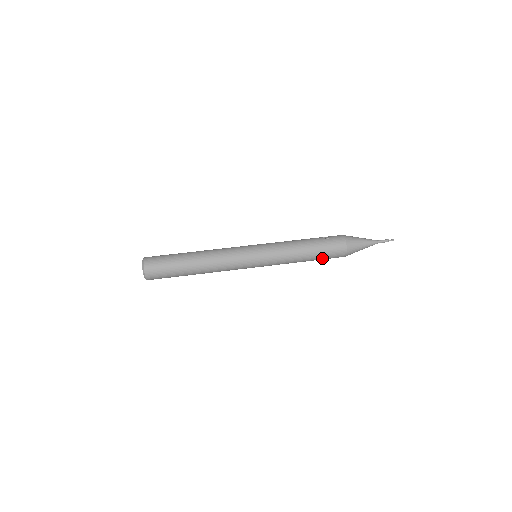
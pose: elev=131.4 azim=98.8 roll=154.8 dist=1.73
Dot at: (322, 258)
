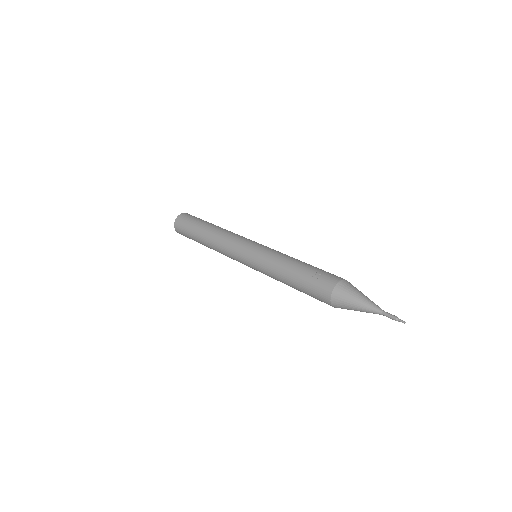
Dot at: occluded
